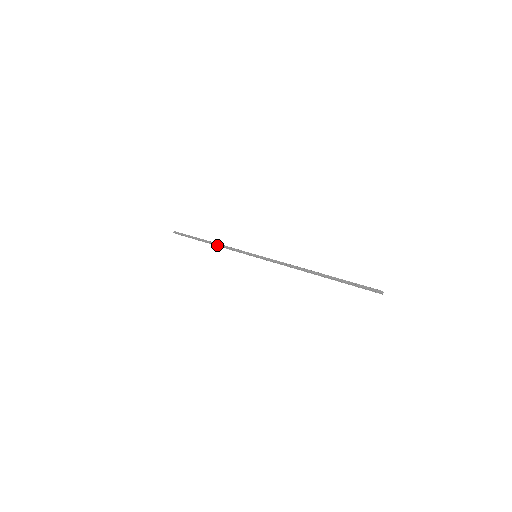
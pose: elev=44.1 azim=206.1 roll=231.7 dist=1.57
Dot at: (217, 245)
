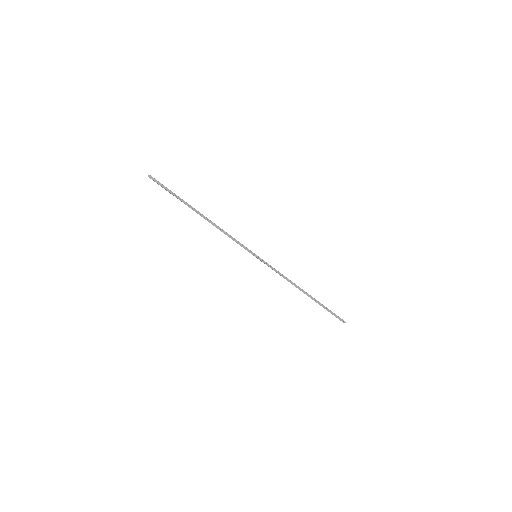
Dot at: (214, 225)
